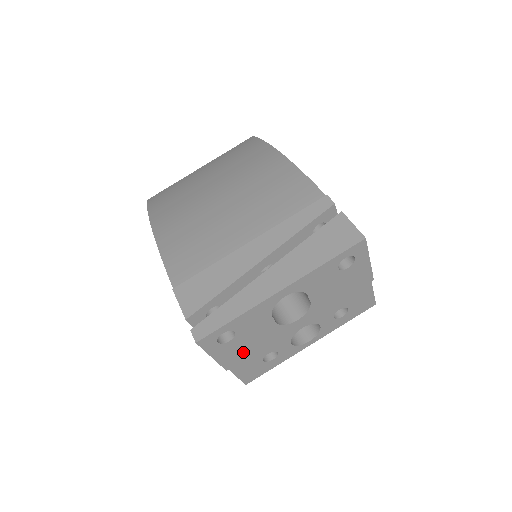
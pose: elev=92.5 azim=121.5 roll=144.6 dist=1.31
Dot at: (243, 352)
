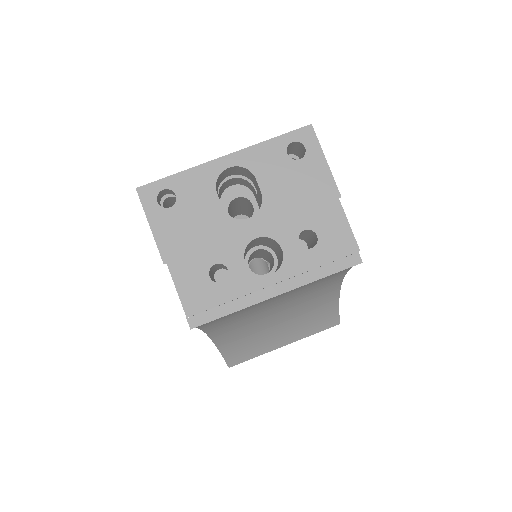
Dot at: (184, 240)
